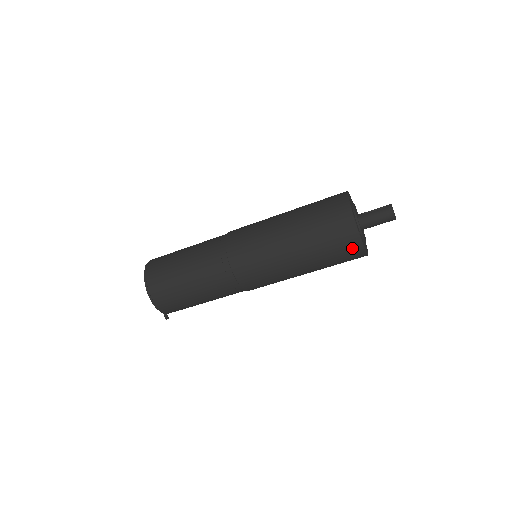
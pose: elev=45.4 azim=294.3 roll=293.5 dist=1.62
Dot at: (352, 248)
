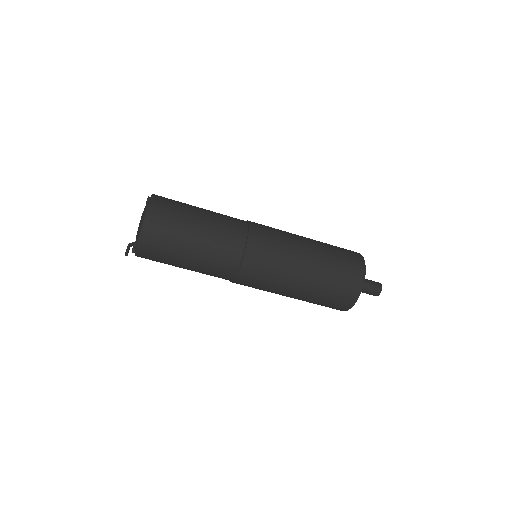
Dot at: (354, 281)
